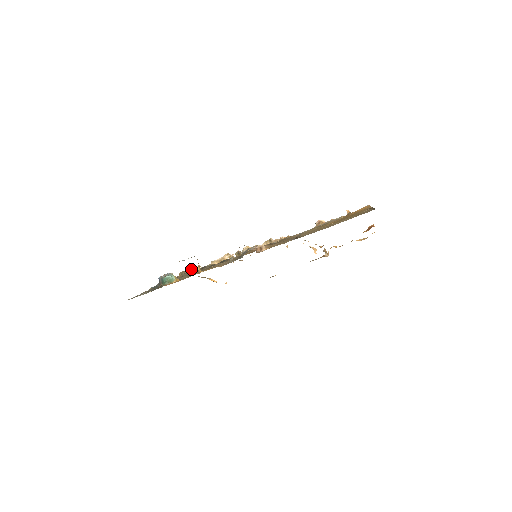
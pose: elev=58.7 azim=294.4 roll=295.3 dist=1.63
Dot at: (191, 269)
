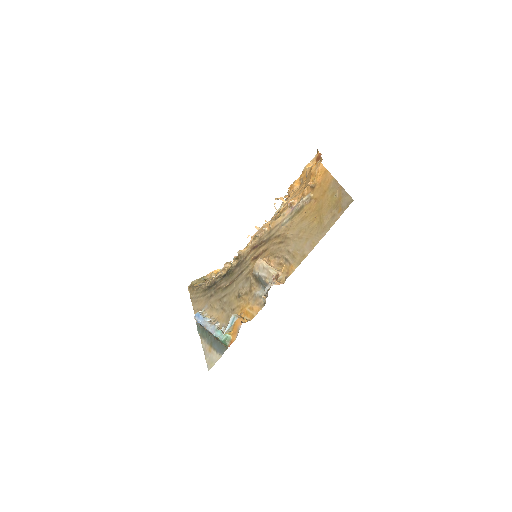
Dot at: (201, 284)
